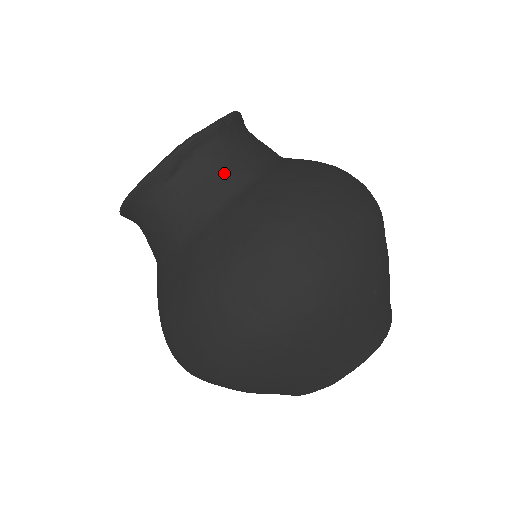
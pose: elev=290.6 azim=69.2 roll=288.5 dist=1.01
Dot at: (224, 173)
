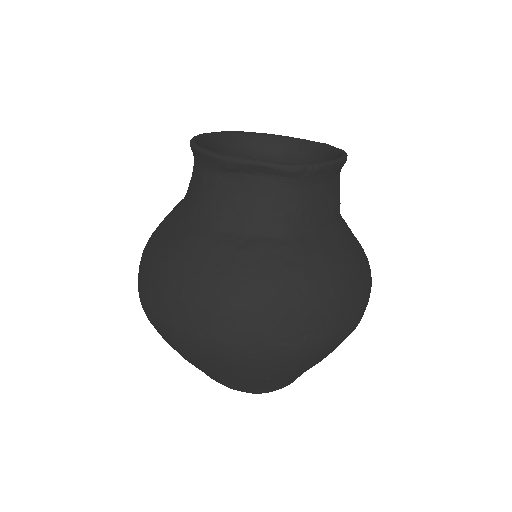
Dot at: (261, 209)
